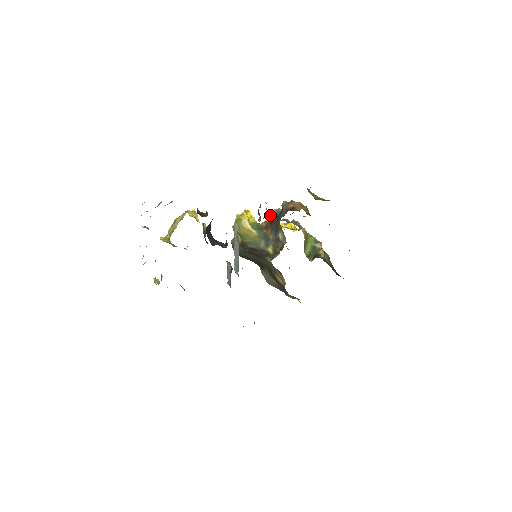
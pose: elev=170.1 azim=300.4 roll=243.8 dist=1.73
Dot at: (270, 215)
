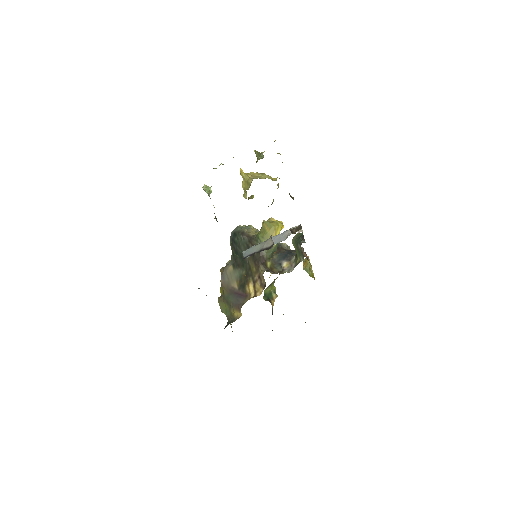
Dot at: (281, 243)
